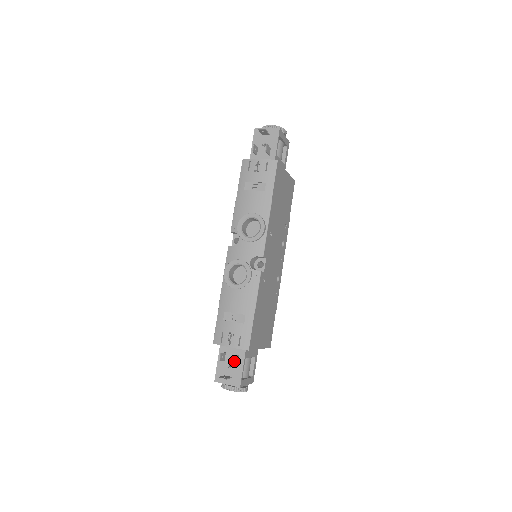
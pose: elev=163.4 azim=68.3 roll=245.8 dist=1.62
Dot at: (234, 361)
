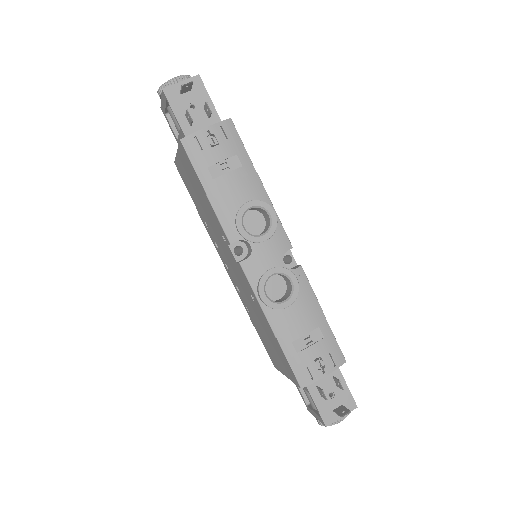
Dot at: (341, 386)
